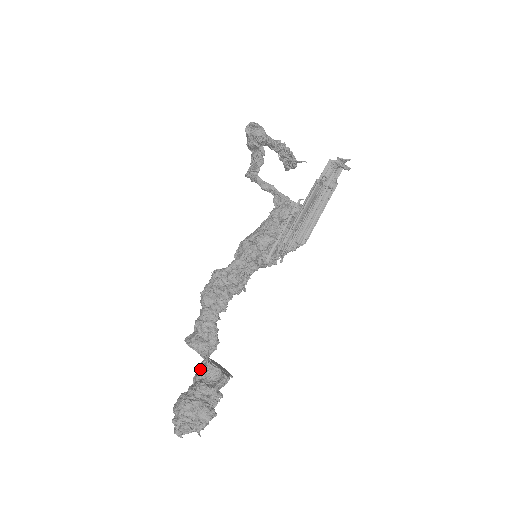
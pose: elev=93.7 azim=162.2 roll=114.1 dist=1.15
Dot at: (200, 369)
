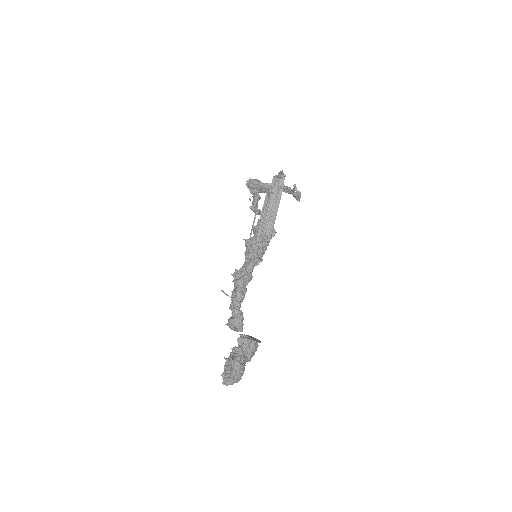
Dot at: (237, 340)
